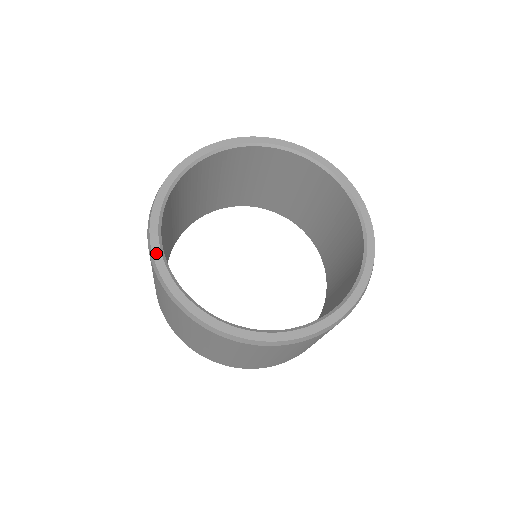
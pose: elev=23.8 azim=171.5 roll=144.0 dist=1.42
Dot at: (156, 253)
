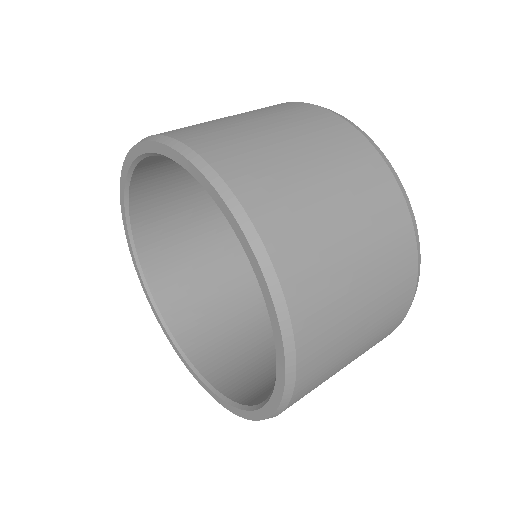
Dot at: (167, 335)
